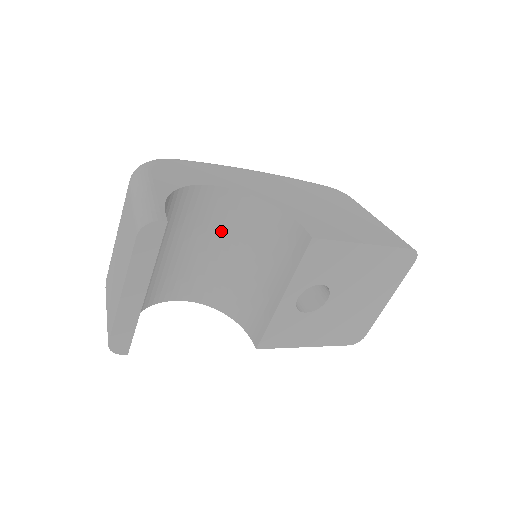
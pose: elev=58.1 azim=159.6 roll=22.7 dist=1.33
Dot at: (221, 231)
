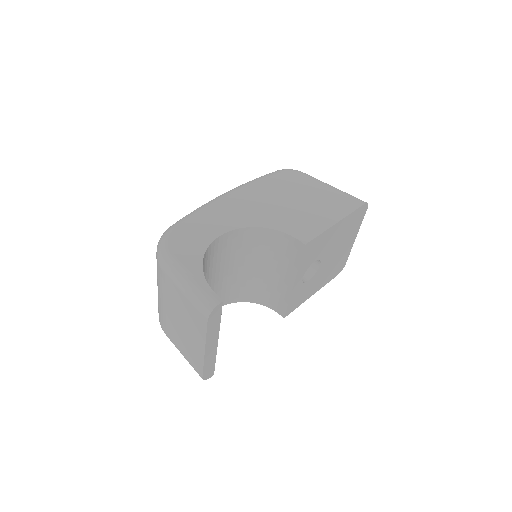
Dot at: (230, 258)
